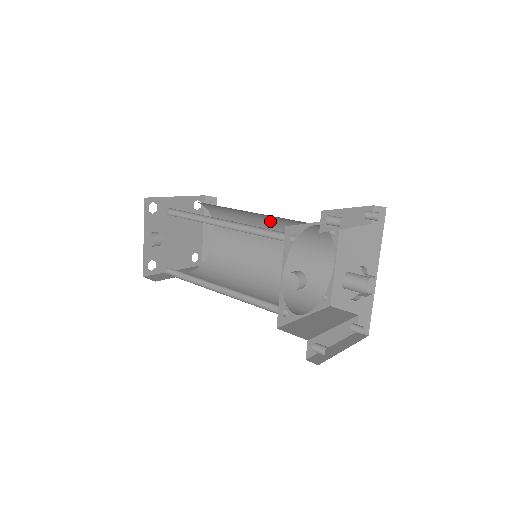
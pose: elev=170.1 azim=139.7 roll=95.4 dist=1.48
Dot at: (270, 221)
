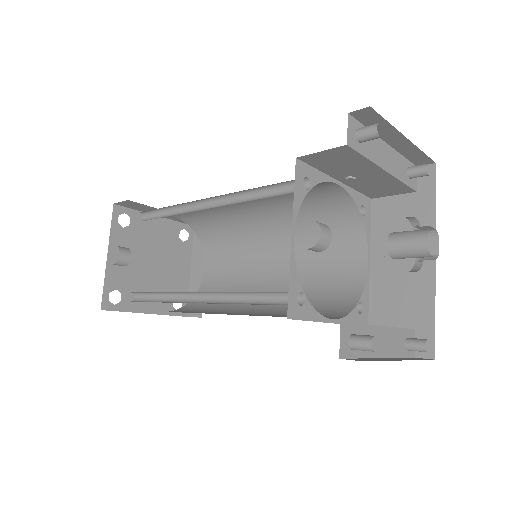
Dot at: (275, 221)
